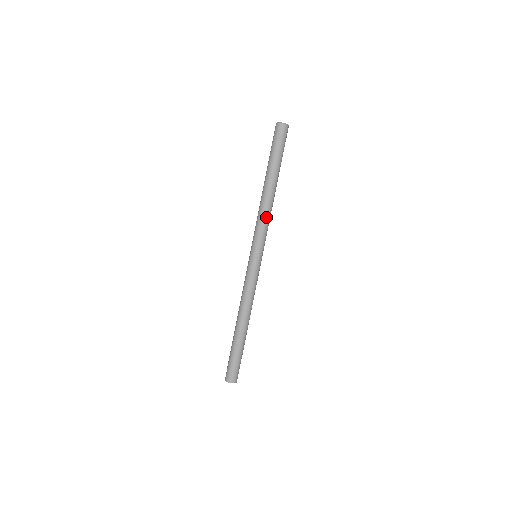
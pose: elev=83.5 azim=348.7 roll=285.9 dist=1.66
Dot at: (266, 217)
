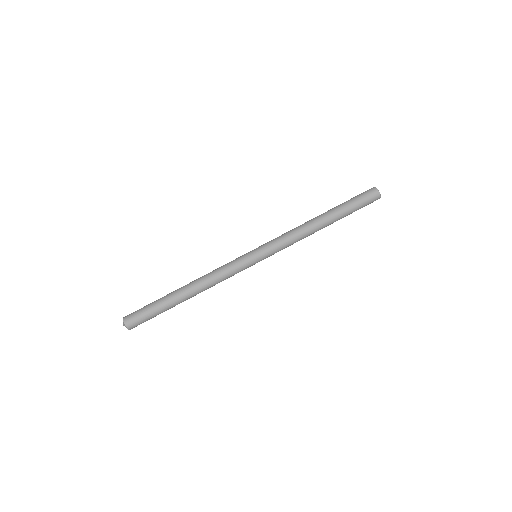
Dot at: (297, 240)
